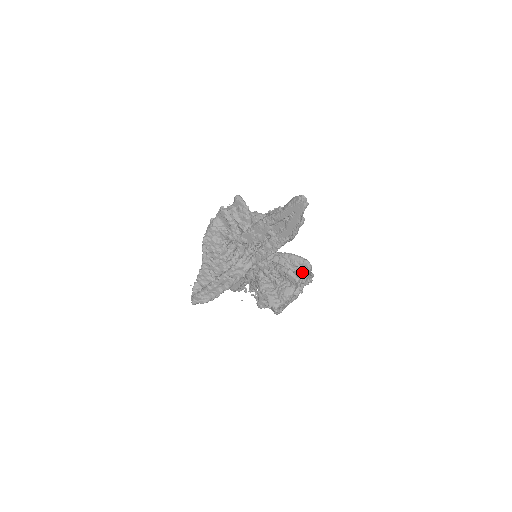
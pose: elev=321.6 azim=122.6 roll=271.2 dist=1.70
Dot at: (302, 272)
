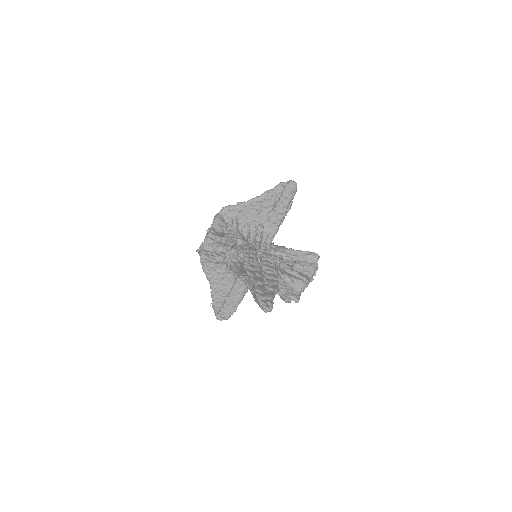
Dot at: (302, 281)
